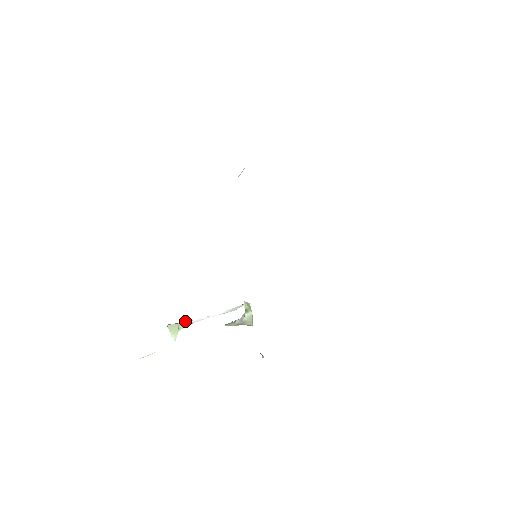
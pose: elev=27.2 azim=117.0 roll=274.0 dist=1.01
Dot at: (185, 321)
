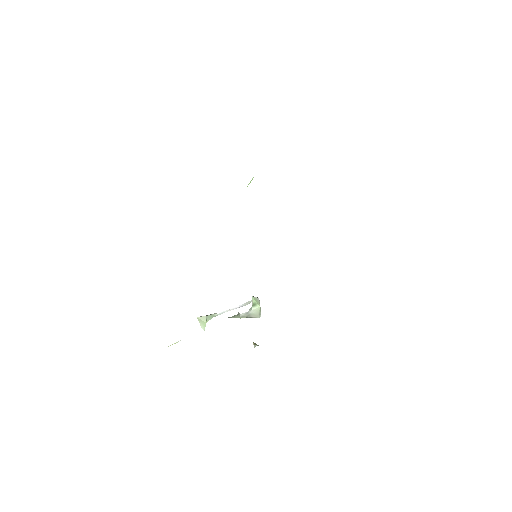
Dot at: (212, 314)
